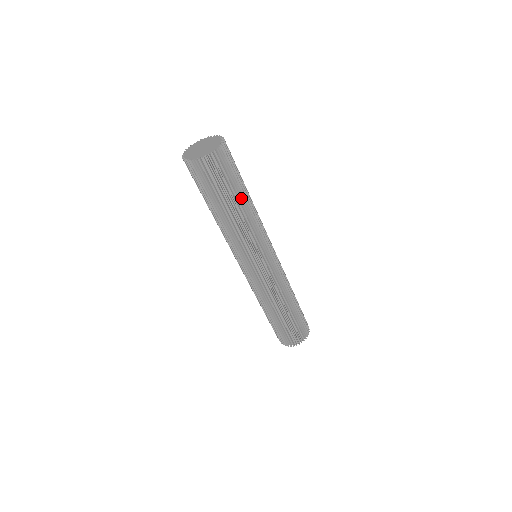
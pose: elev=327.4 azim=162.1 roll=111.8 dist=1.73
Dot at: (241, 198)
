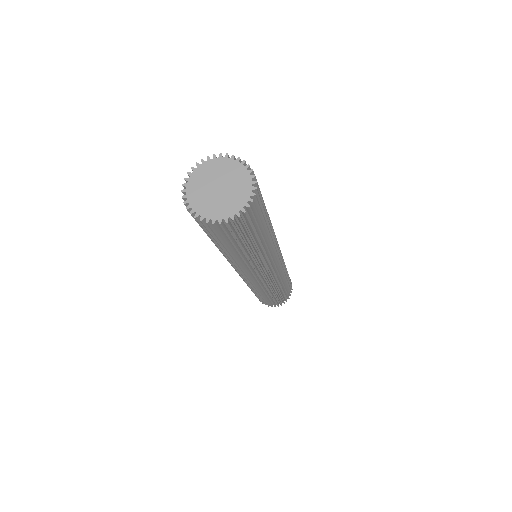
Dot at: occluded
